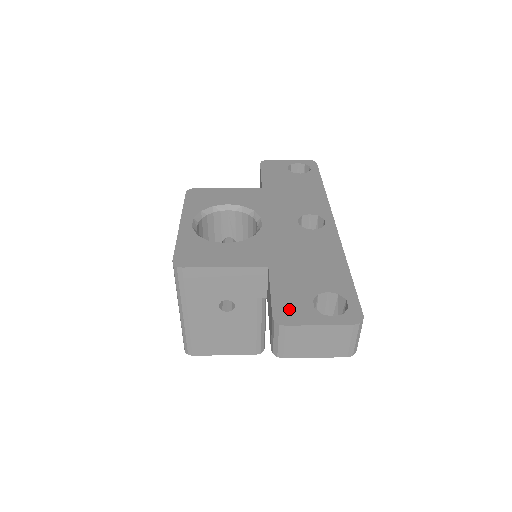
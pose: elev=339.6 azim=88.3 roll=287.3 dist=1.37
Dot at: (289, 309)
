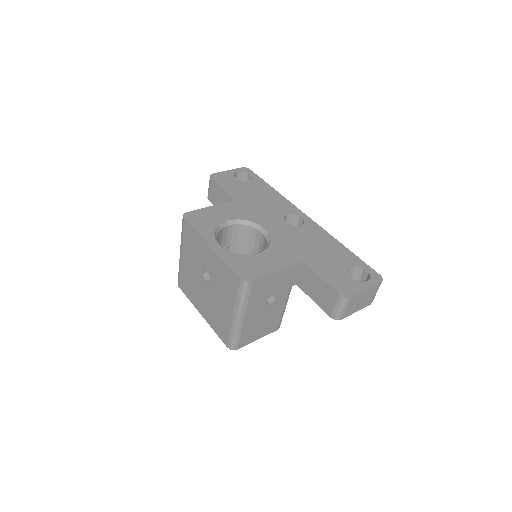
Dot at: (343, 286)
